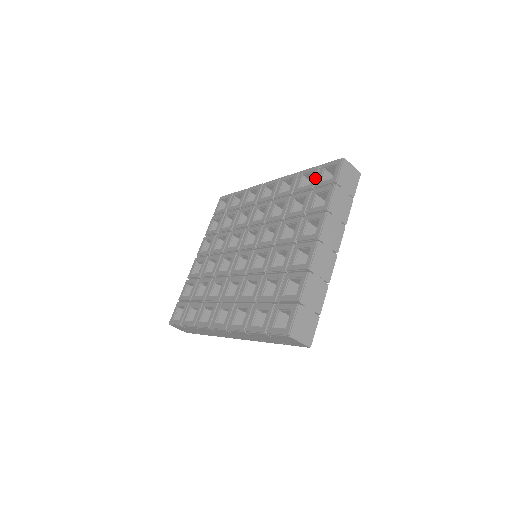
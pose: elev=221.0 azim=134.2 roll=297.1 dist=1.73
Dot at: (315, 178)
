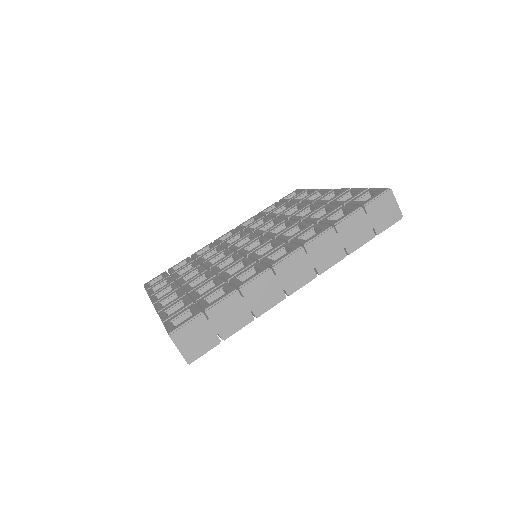
Dot at: (281, 202)
